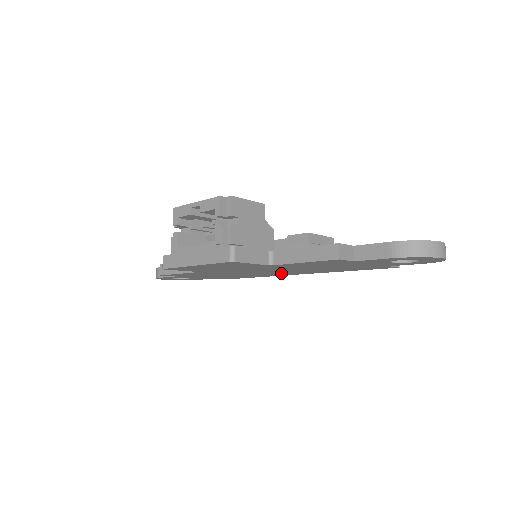
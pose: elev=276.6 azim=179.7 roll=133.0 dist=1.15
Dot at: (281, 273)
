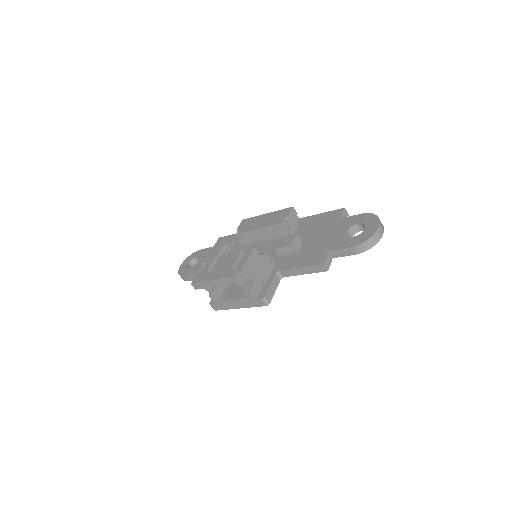
Dot at: occluded
